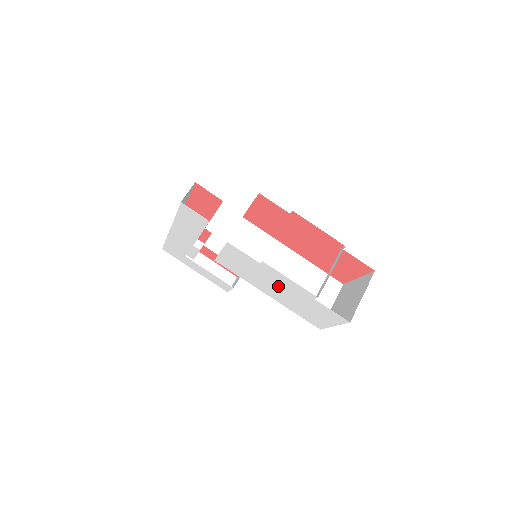
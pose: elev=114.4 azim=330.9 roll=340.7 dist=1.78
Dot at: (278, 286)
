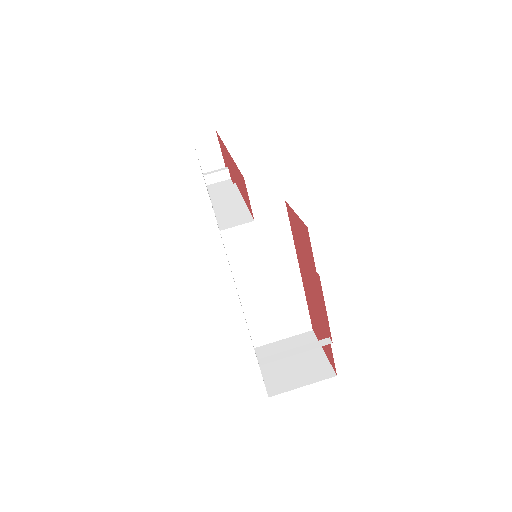
Dot at: occluded
